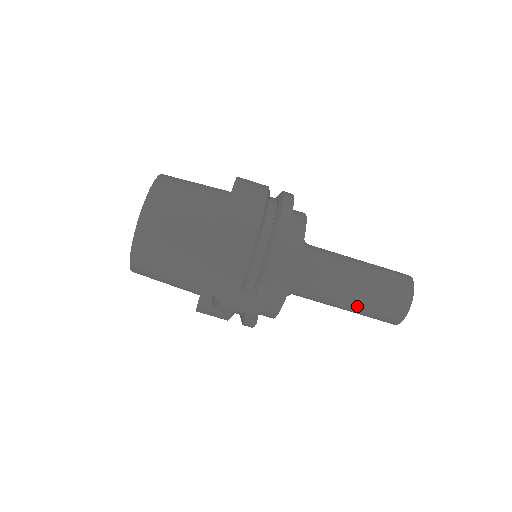
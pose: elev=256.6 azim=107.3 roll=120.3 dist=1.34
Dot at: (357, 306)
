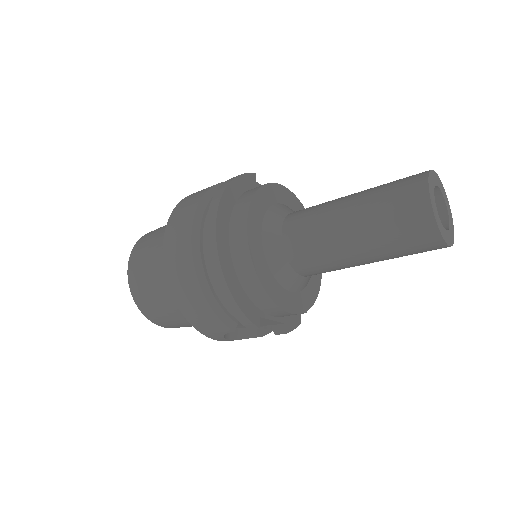
Dot at: (377, 260)
